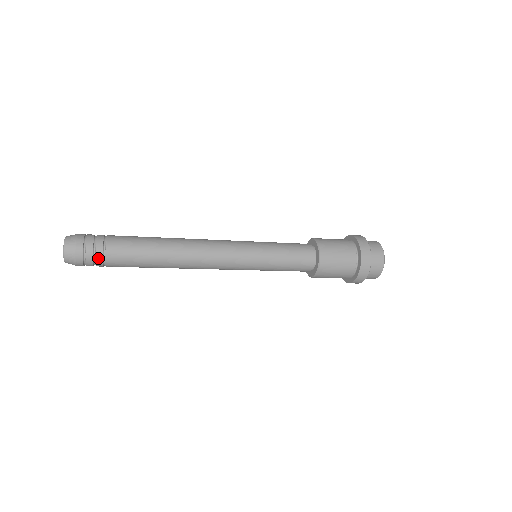
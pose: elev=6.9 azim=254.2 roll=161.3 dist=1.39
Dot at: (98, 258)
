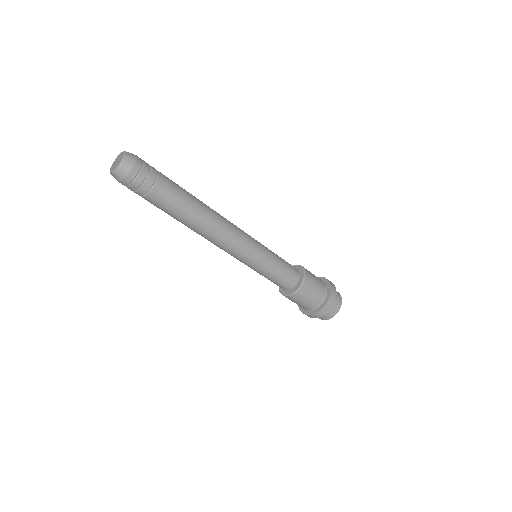
Dot at: (153, 171)
